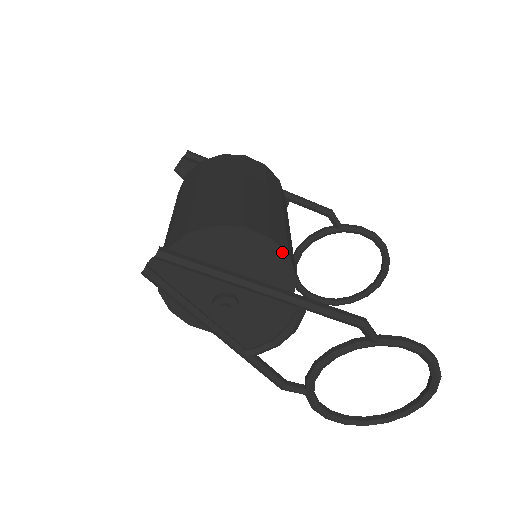
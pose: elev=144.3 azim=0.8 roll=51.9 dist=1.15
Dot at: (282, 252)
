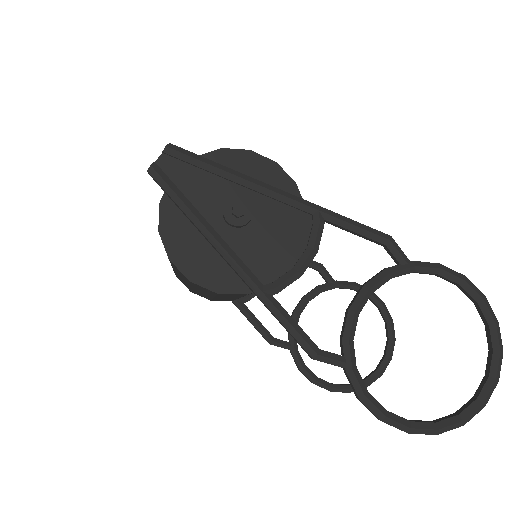
Dot at: (288, 178)
